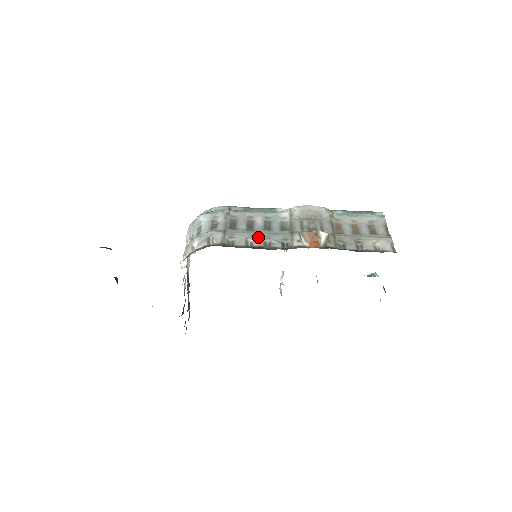
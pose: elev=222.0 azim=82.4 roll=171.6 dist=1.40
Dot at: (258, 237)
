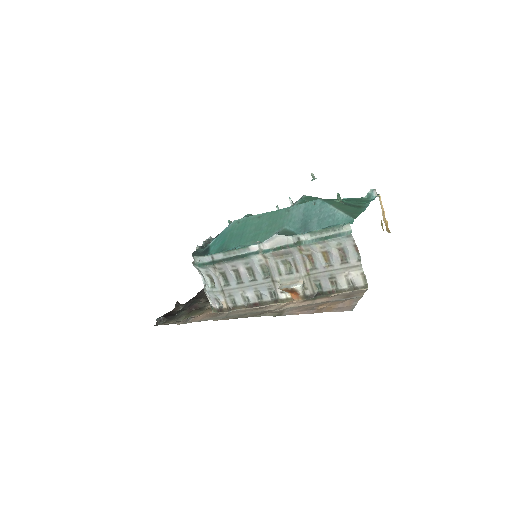
Dot at: (249, 291)
